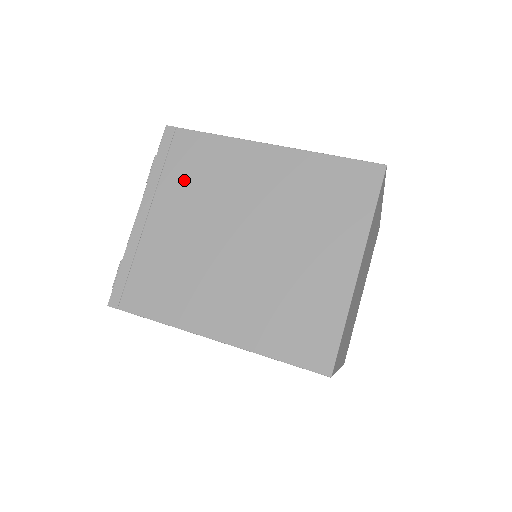
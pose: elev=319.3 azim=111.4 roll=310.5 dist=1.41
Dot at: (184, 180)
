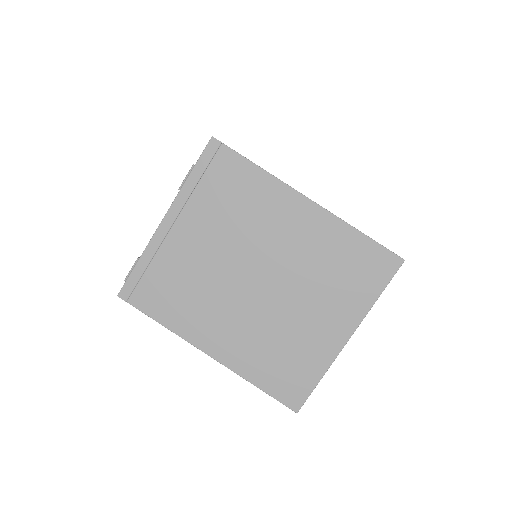
Dot at: (217, 203)
